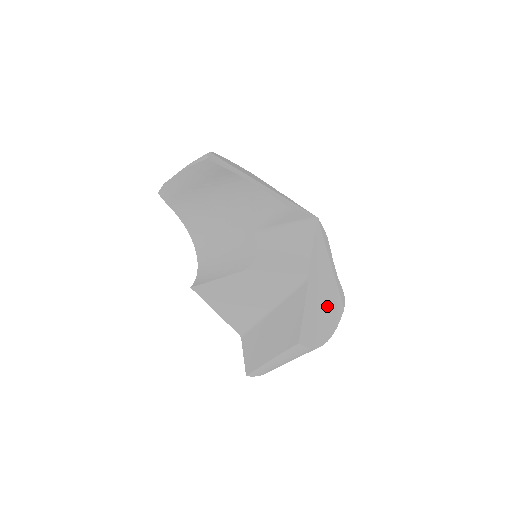
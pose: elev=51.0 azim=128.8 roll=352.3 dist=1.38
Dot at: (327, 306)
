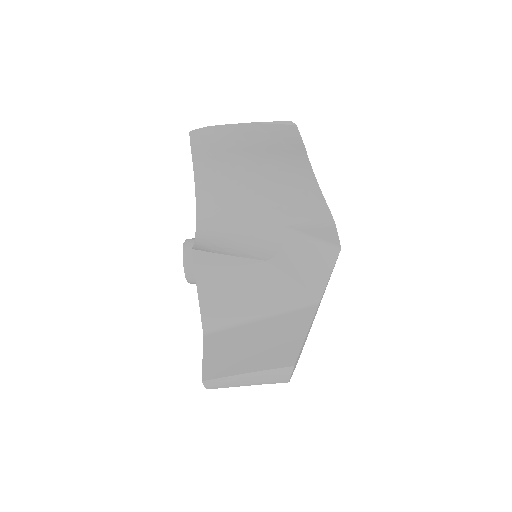
Dot at: (304, 343)
